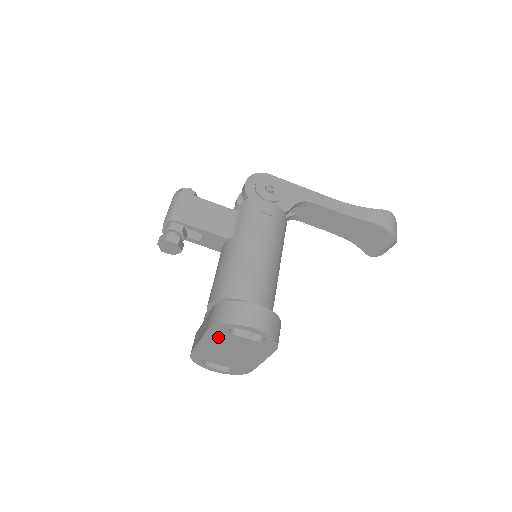
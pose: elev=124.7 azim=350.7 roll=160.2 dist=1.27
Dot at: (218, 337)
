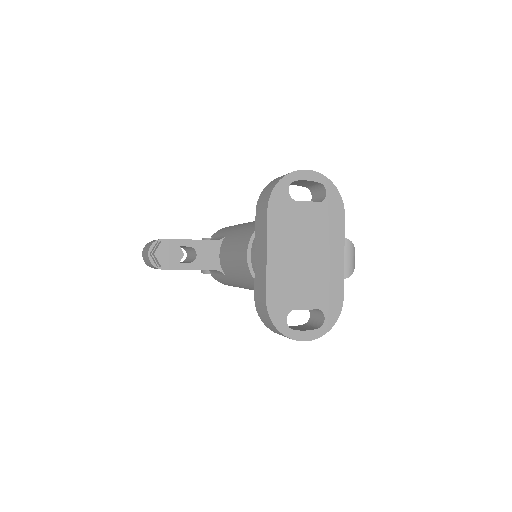
Dot at: (283, 220)
